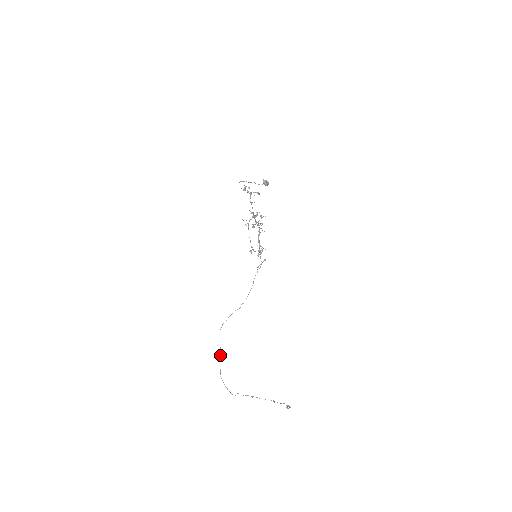
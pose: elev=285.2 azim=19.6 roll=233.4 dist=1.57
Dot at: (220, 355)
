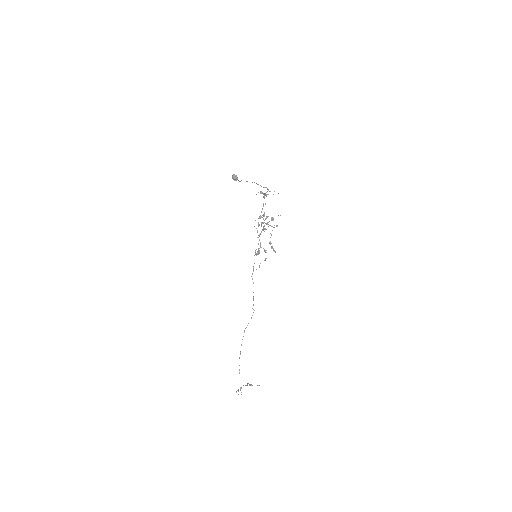
Dot at: occluded
